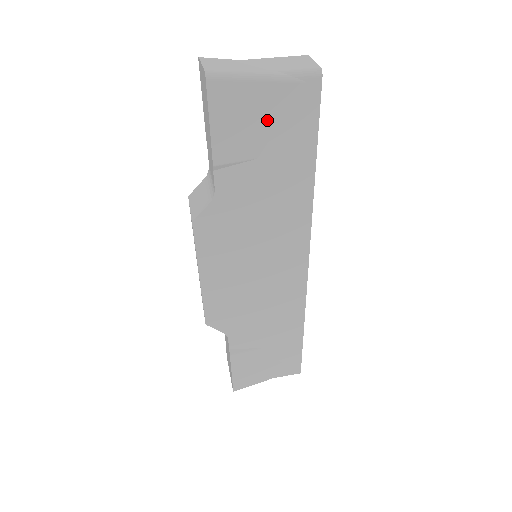
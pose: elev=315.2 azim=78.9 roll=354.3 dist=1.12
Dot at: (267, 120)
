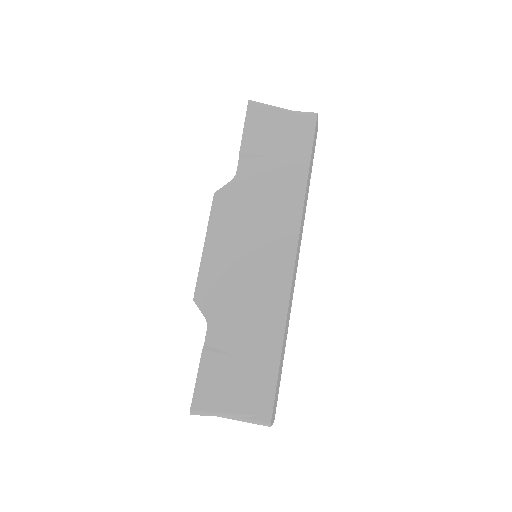
Dot at: (280, 133)
